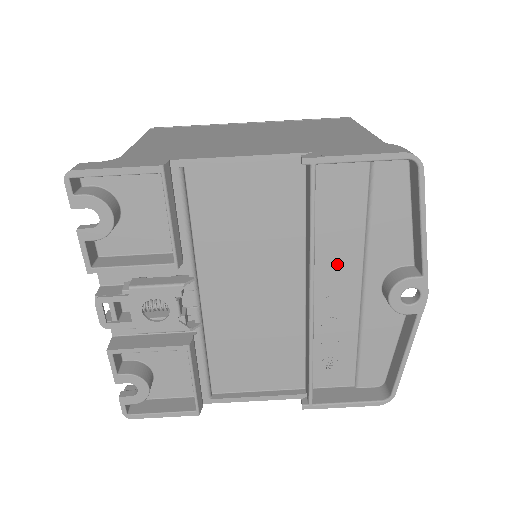
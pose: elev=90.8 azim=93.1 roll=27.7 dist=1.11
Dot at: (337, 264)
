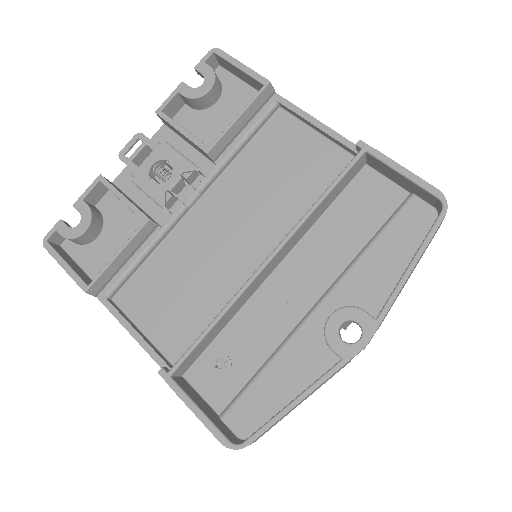
Dot at: (313, 265)
